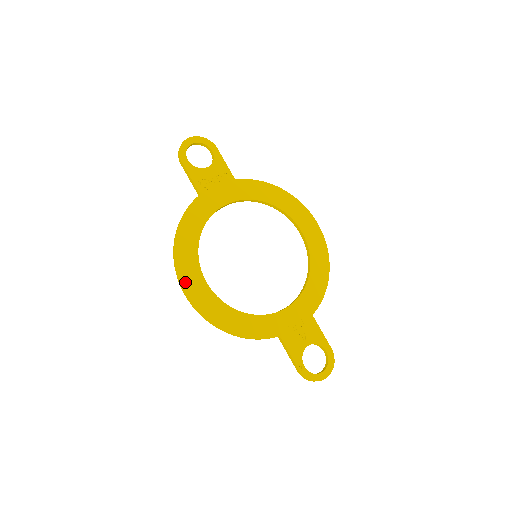
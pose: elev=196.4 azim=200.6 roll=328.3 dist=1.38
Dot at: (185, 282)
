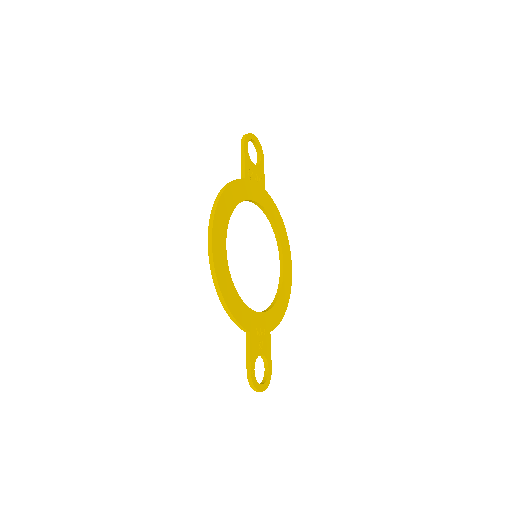
Dot at: (215, 233)
